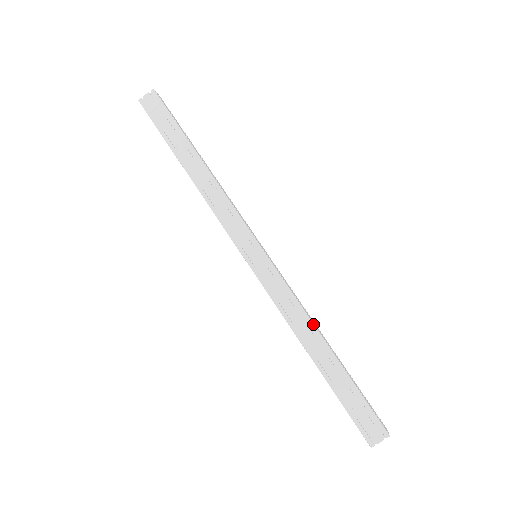
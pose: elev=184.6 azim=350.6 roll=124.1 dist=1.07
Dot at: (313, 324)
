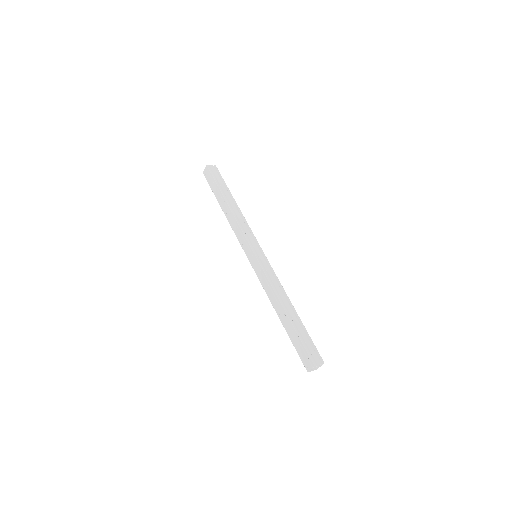
Dot at: occluded
